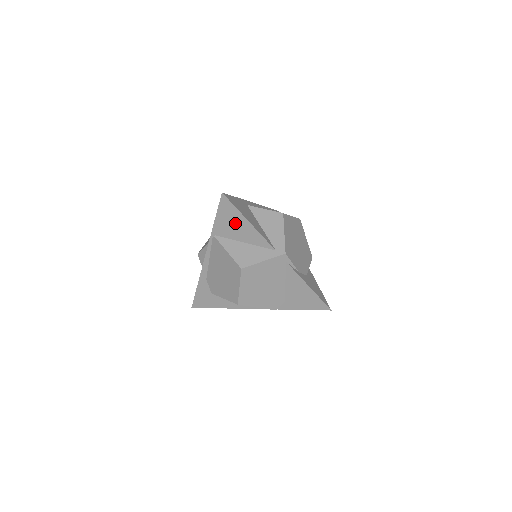
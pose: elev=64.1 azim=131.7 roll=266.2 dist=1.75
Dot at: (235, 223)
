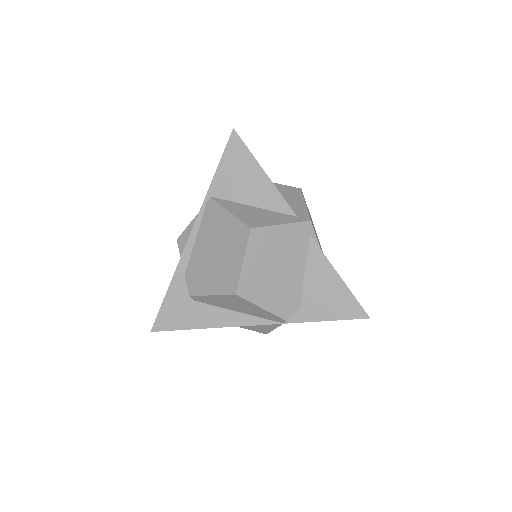
Dot at: (244, 175)
